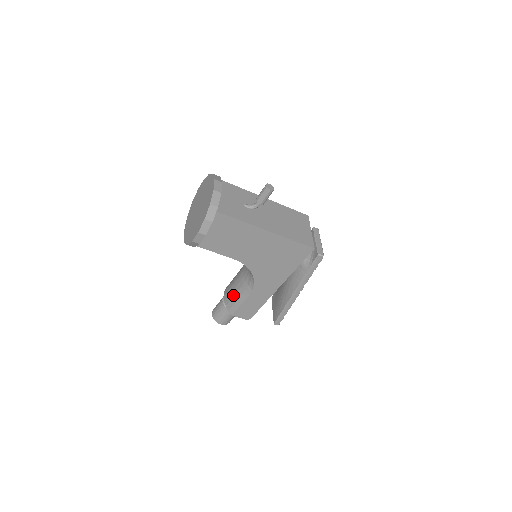
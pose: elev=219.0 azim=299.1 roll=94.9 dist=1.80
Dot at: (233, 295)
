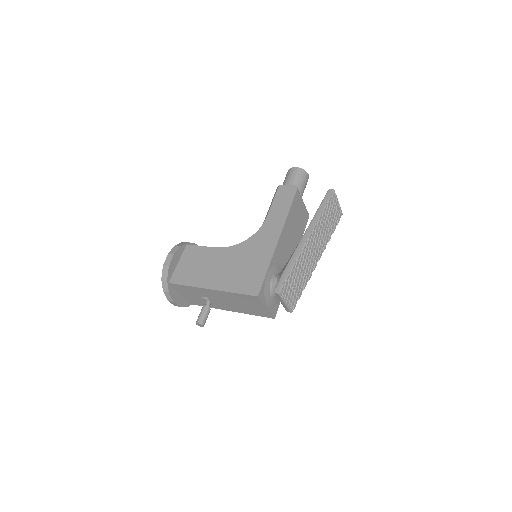
Dot at: occluded
